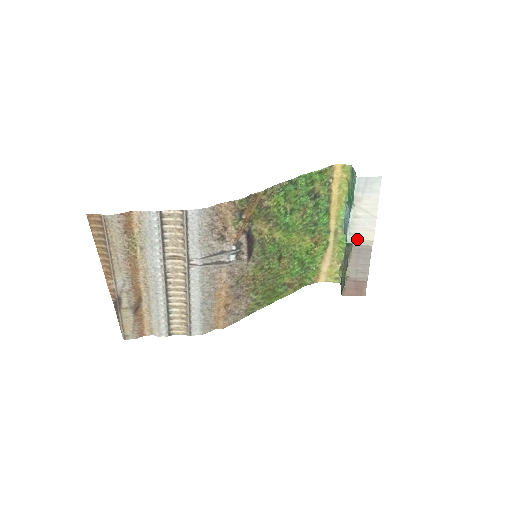
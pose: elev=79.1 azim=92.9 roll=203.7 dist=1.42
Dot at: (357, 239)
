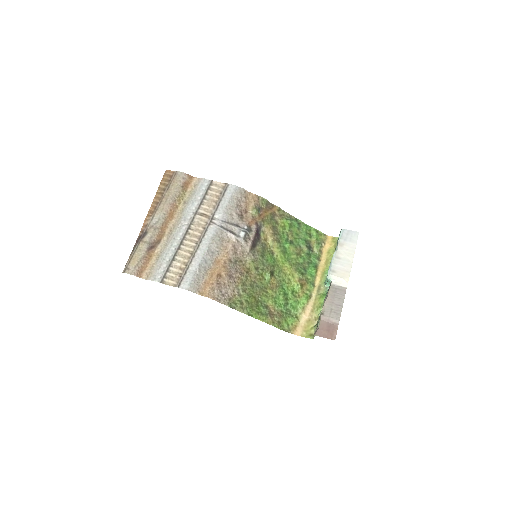
Dot at: (336, 276)
